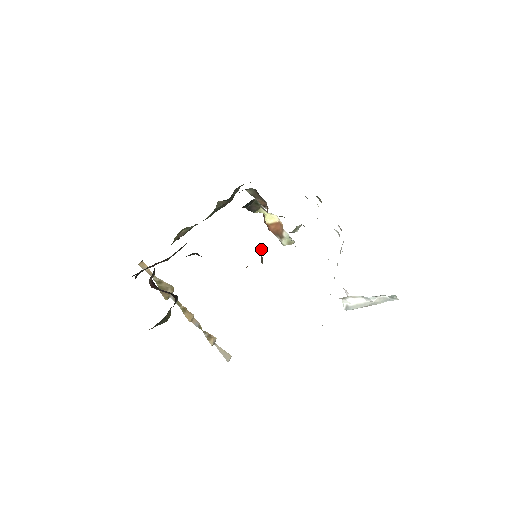
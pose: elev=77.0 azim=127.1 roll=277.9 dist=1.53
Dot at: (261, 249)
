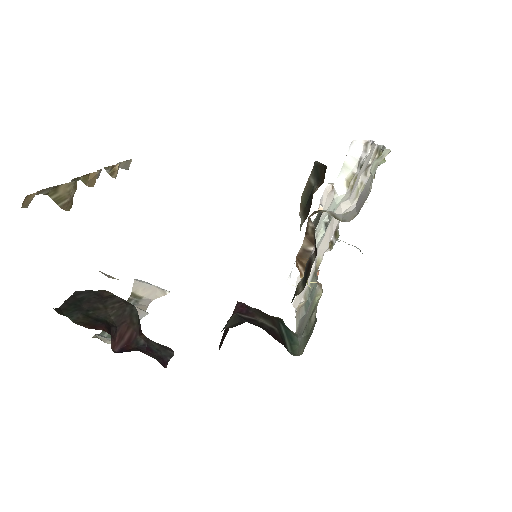
Dot at: occluded
